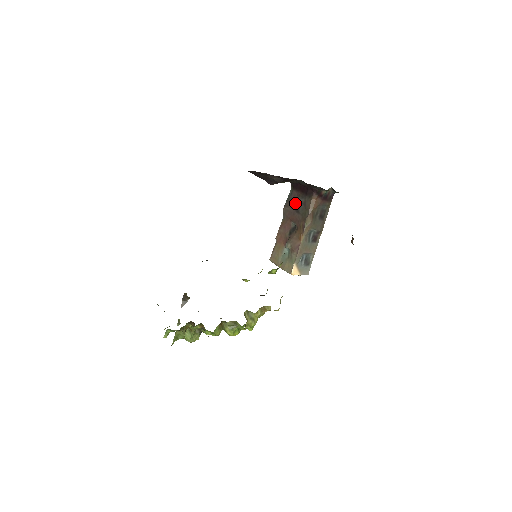
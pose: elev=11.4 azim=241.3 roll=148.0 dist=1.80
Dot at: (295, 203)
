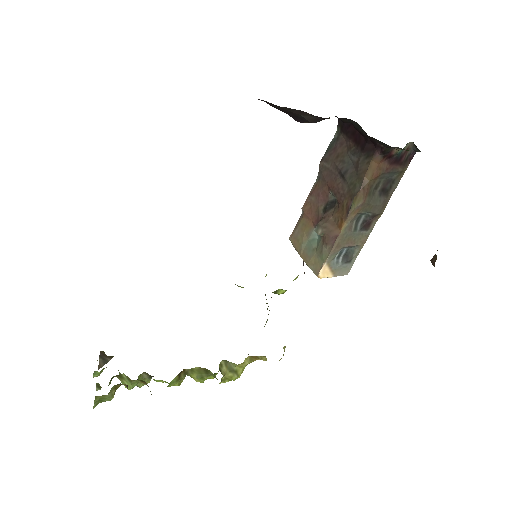
Dot at: (340, 159)
